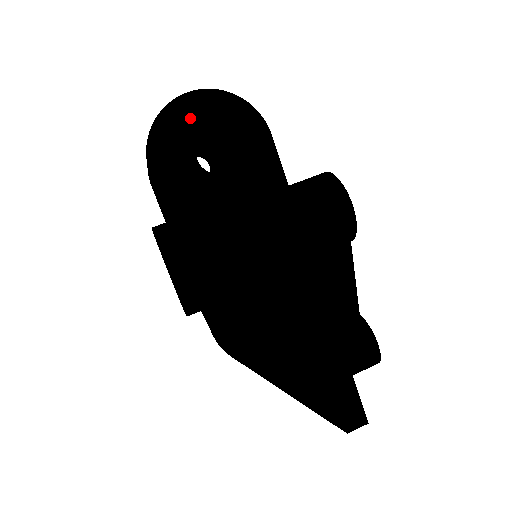
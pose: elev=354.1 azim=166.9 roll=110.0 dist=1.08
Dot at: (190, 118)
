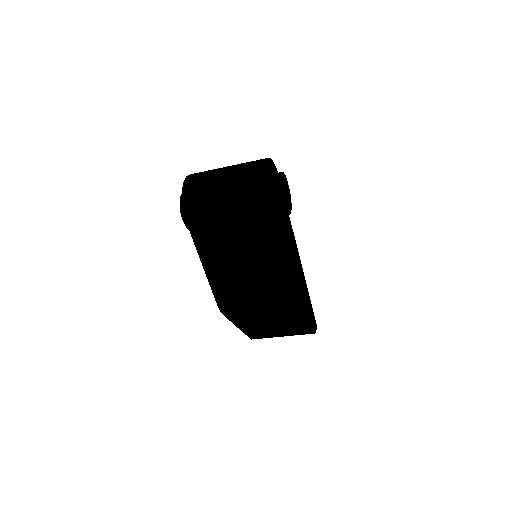
Dot at: (269, 175)
